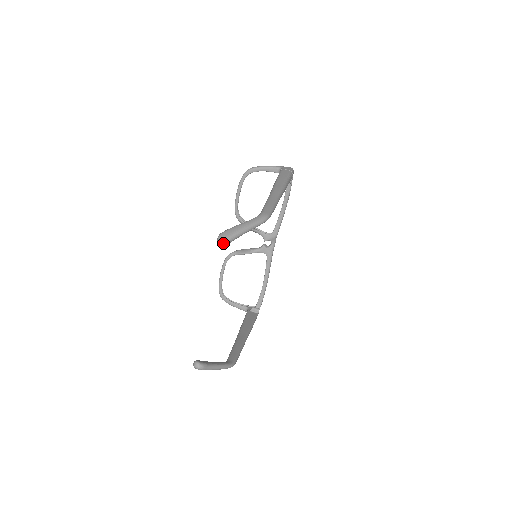
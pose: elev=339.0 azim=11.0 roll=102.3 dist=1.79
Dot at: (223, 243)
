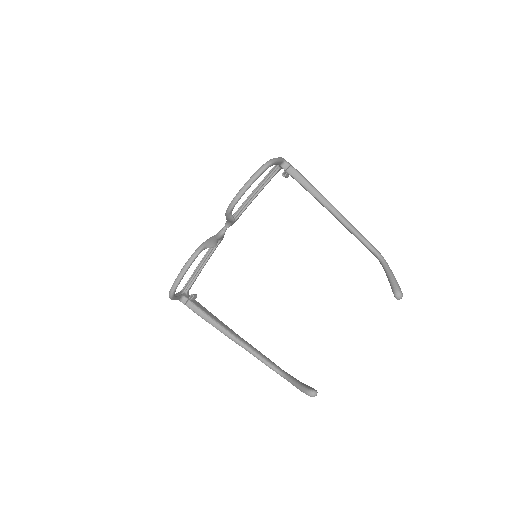
Dot at: (401, 298)
